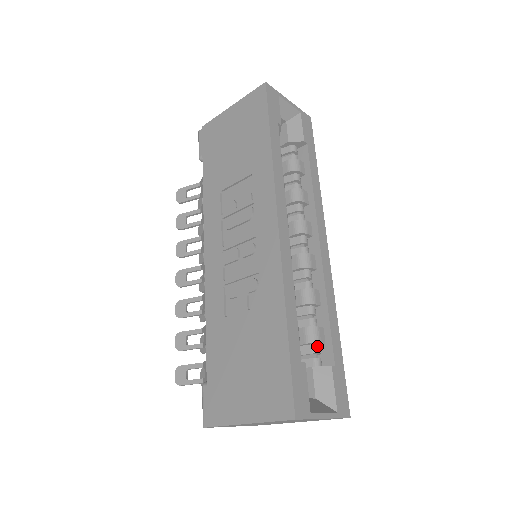
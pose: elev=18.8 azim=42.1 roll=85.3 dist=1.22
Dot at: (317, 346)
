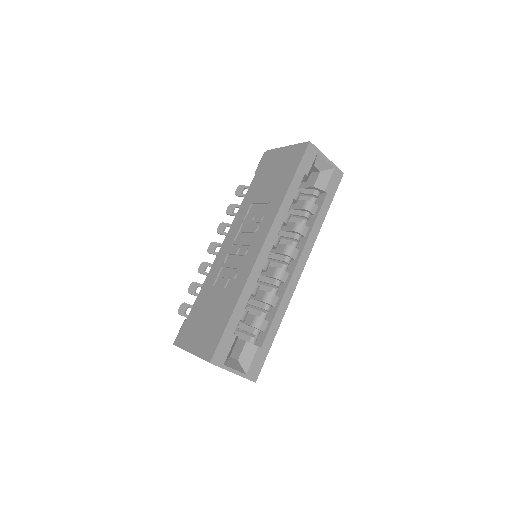
Dot at: (258, 331)
